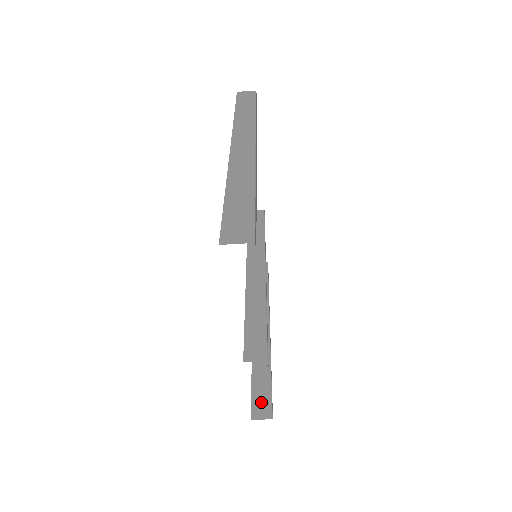
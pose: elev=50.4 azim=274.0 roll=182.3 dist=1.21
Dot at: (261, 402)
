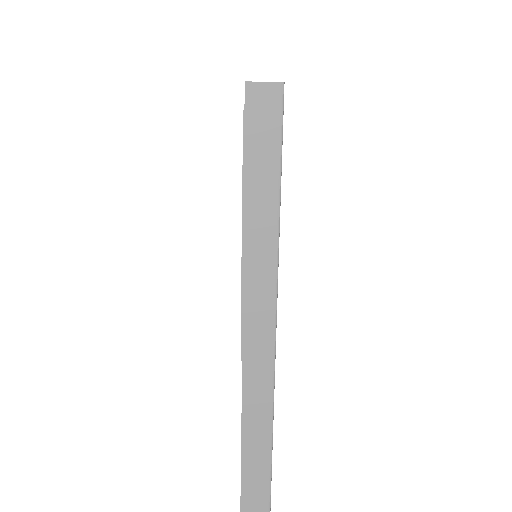
Dot at: occluded
